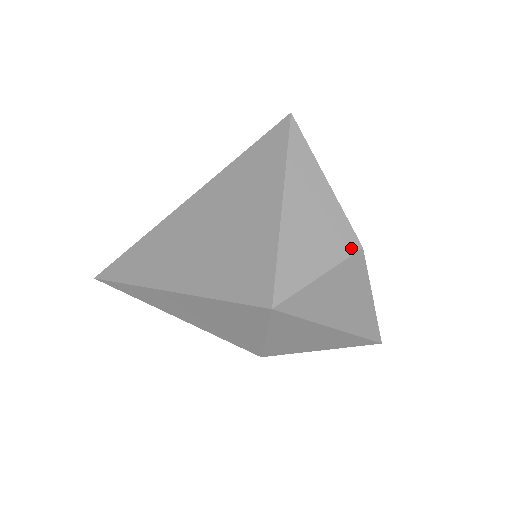
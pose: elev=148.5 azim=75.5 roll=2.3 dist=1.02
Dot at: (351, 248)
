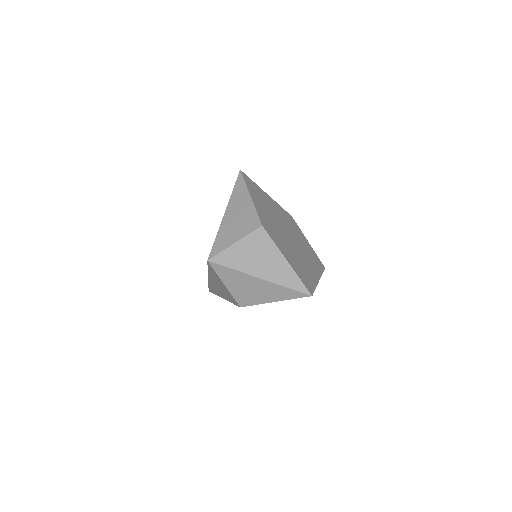
Dot at: (255, 227)
